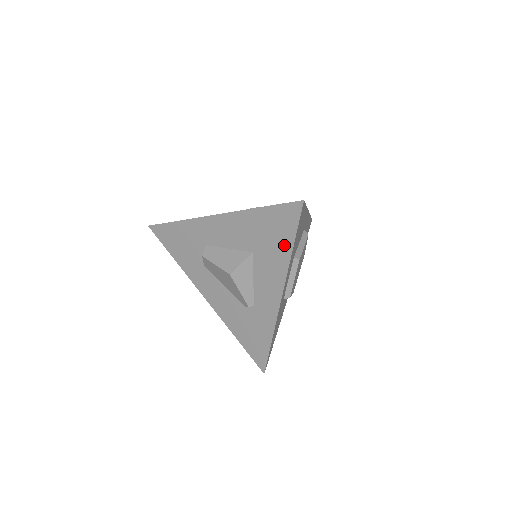
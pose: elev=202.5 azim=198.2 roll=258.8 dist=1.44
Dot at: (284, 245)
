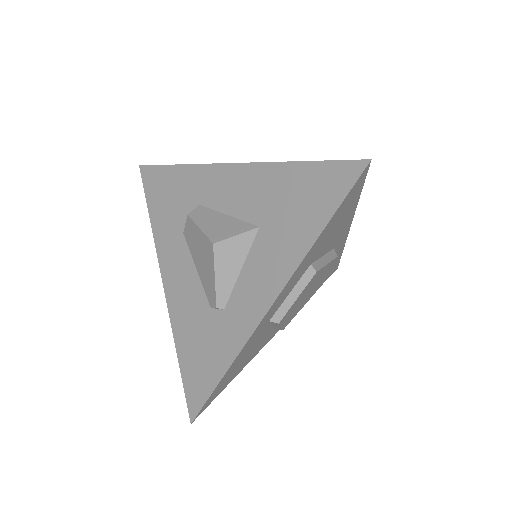
Dot at: (310, 224)
